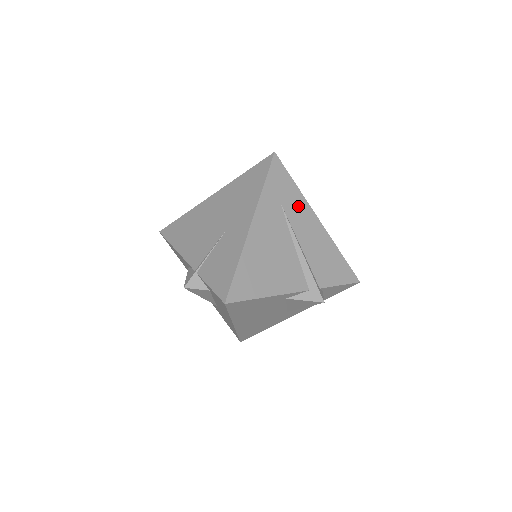
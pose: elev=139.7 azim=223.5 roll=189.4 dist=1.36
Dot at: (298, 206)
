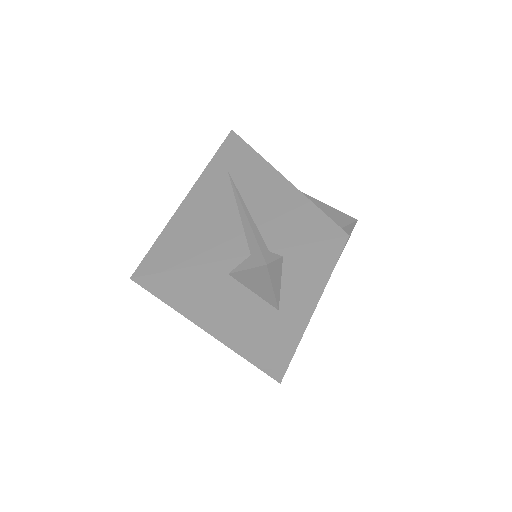
Dot at: (253, 169)
